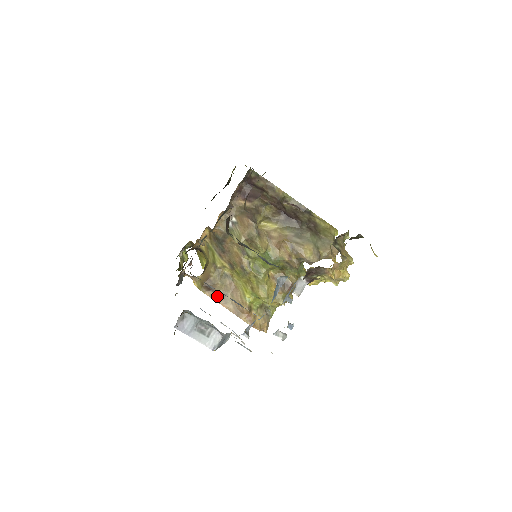
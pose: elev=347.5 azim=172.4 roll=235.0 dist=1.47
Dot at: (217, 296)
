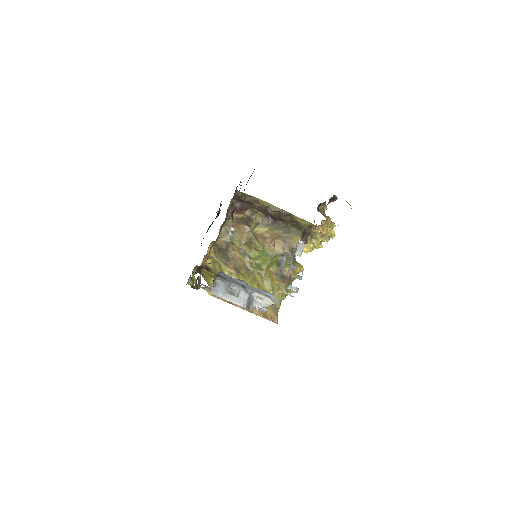
Dot at: occluded
